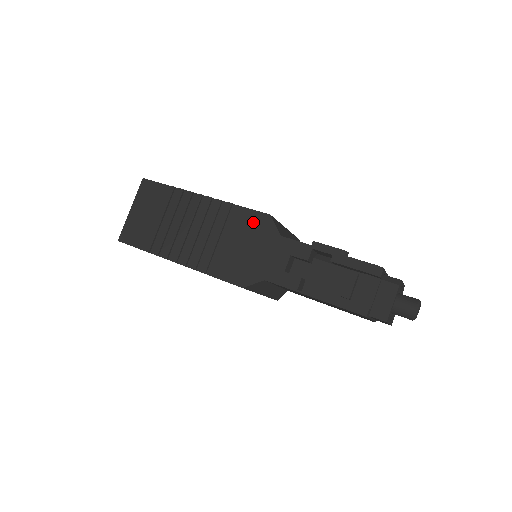
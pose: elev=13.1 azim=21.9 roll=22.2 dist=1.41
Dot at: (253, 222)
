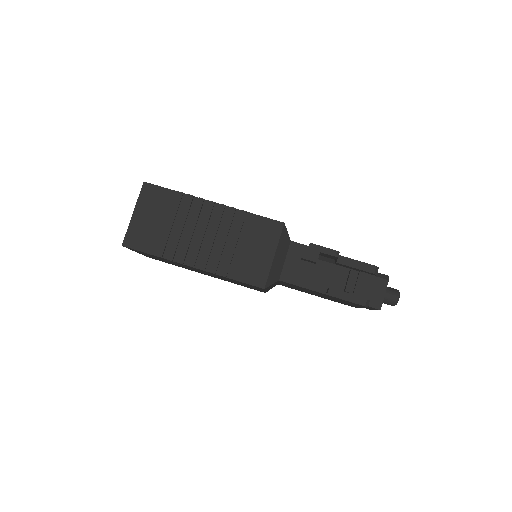
Dot at: (269, 229)
